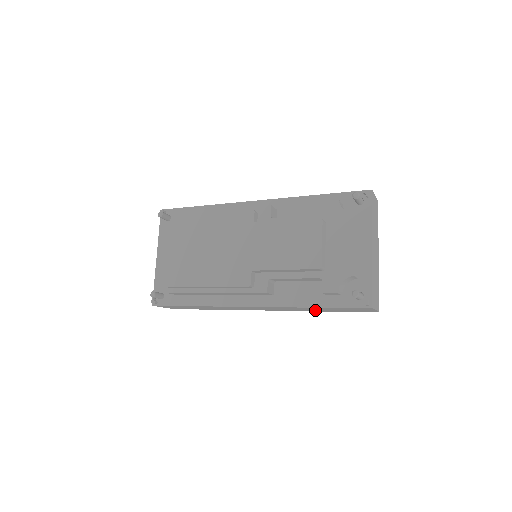
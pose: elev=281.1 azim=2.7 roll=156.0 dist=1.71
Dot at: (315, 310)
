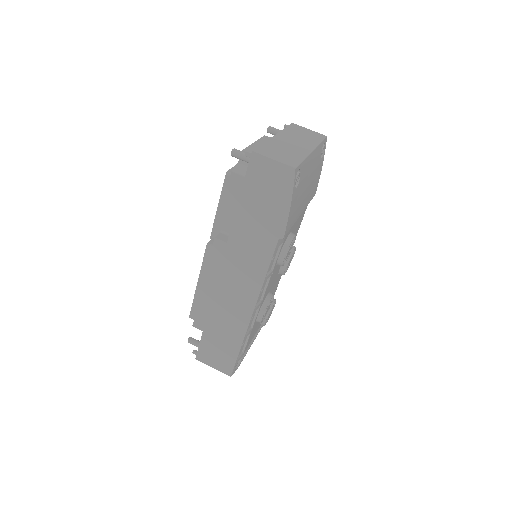
Dot at: (268, 233)
